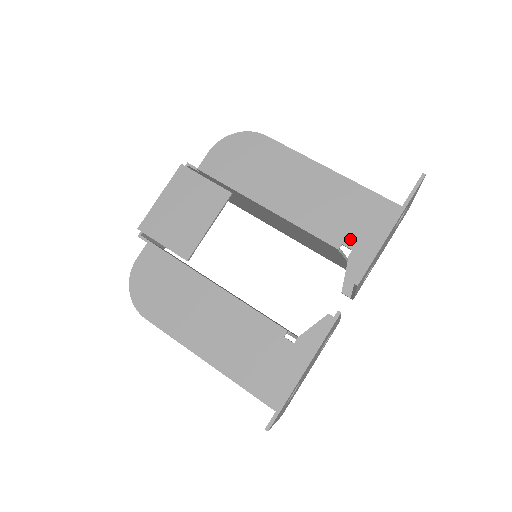
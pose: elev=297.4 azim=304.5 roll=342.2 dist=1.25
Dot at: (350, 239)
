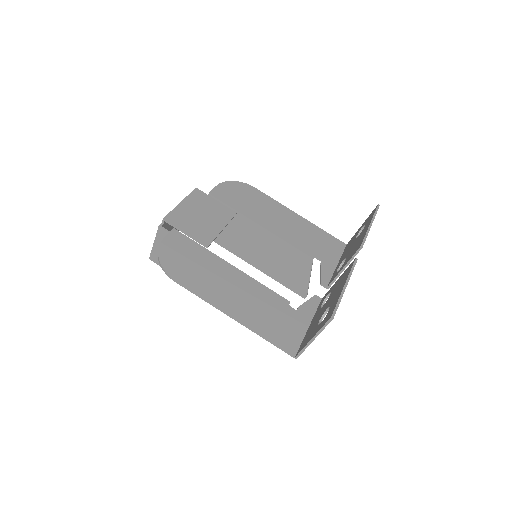
Dot at: (319, 254)
